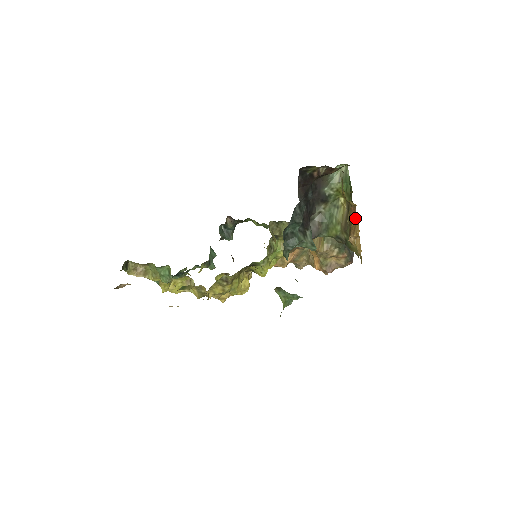
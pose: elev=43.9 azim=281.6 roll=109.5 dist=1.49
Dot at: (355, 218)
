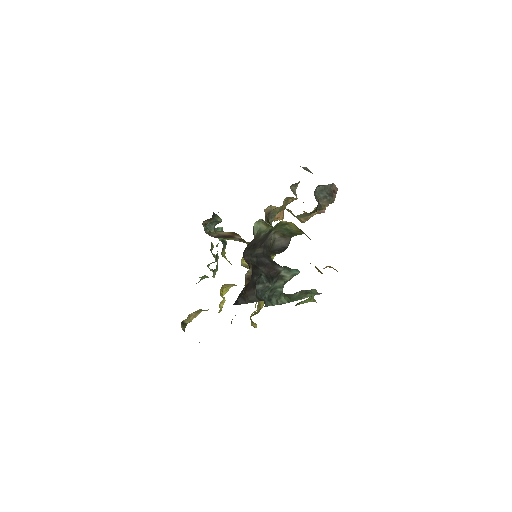
Dot at: occluded
